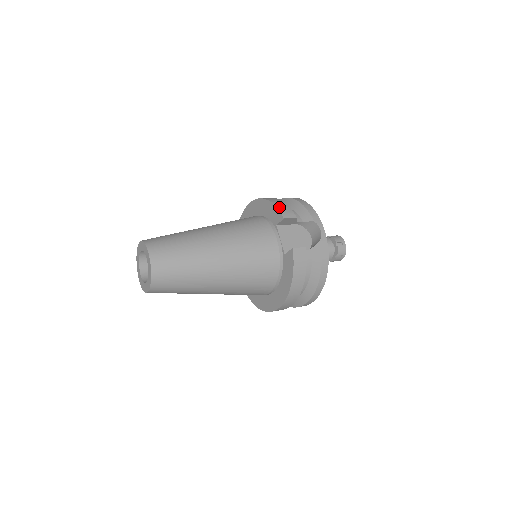
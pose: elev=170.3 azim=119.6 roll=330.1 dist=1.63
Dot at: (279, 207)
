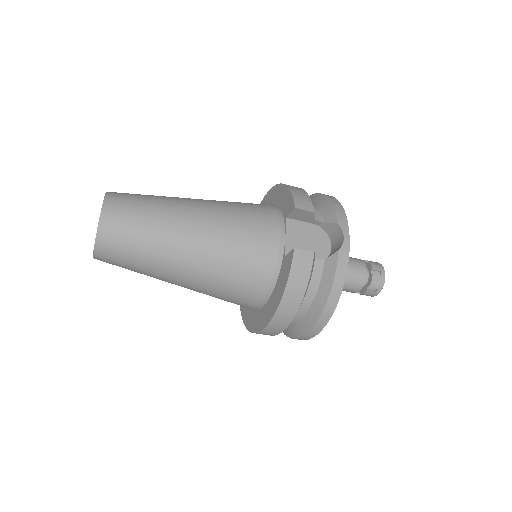
Dot at: (295, 194)
